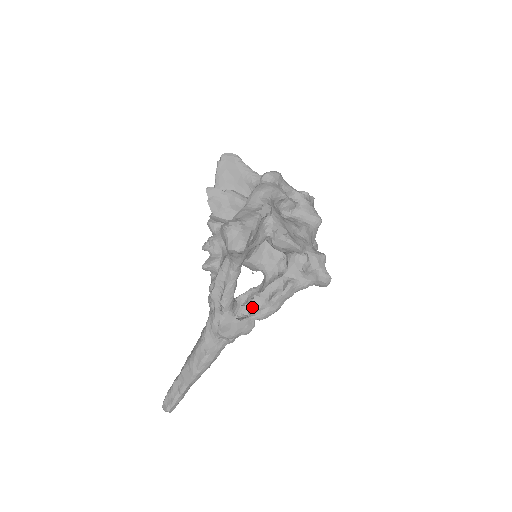
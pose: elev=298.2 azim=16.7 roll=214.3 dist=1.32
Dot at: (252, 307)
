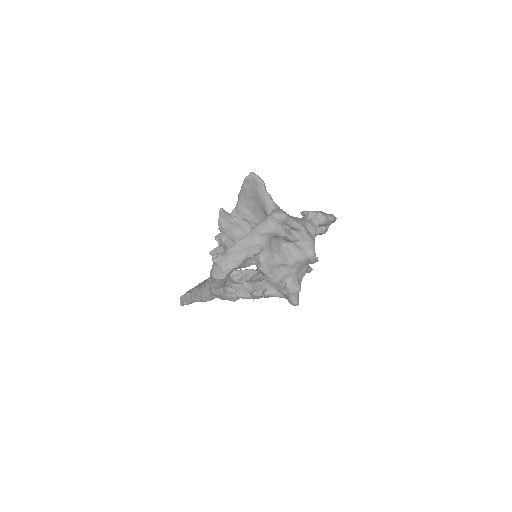
Dot at: (240, 289)
